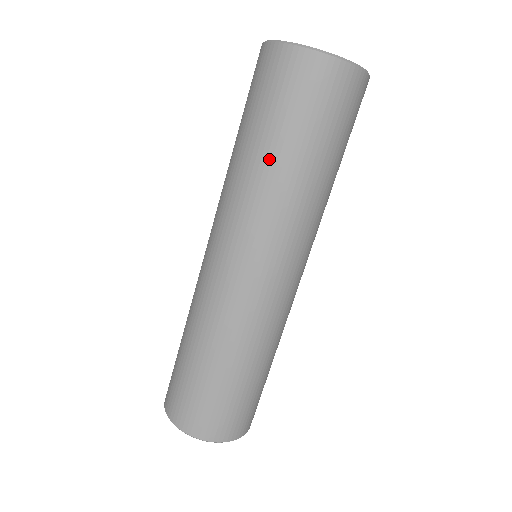
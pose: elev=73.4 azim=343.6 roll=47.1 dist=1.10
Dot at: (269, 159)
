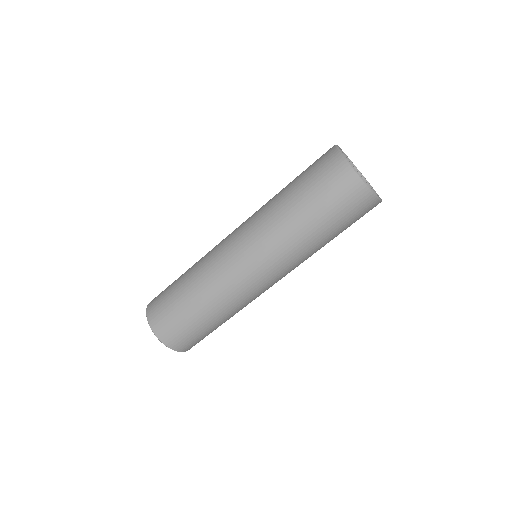
Dot at: (323, 240)
